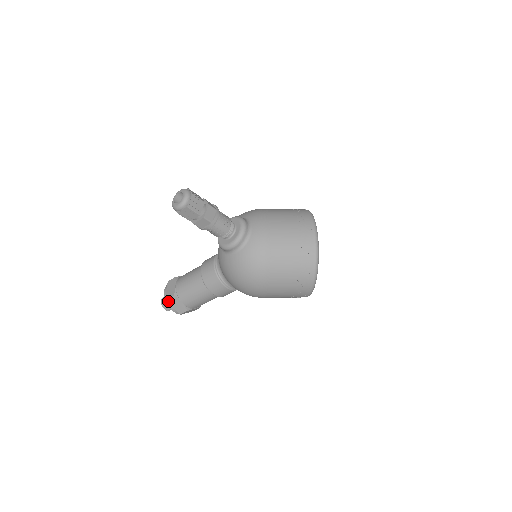
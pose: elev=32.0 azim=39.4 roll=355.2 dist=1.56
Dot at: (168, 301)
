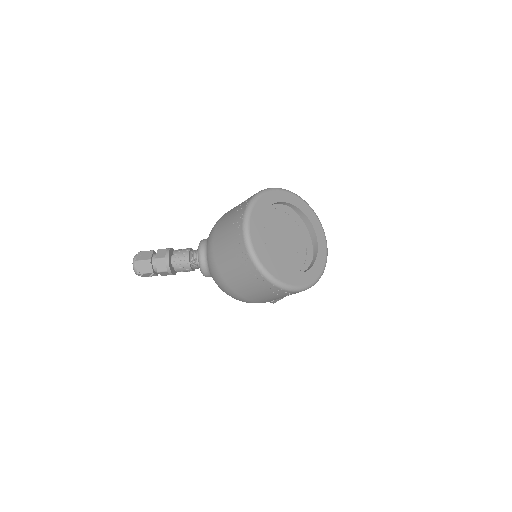
Dot at: occluded
